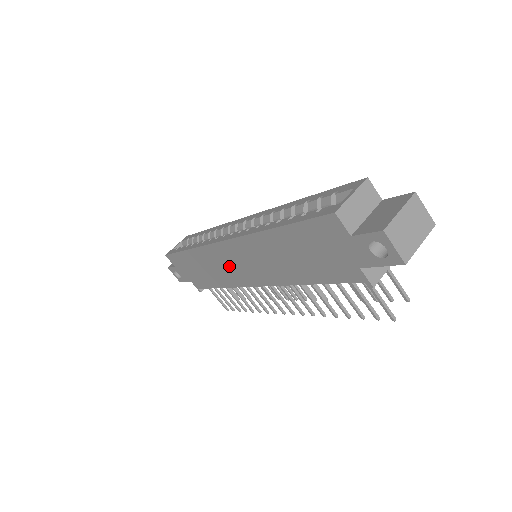
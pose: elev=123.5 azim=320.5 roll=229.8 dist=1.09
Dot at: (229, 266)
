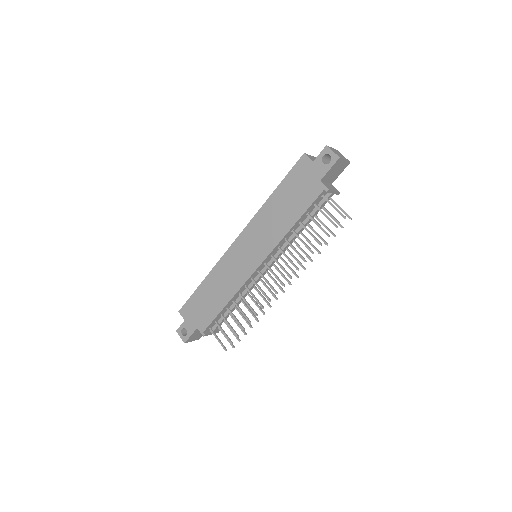
Dot at: (238, 264)
